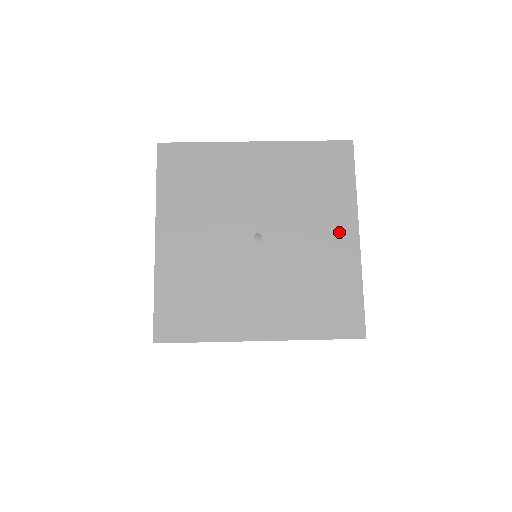
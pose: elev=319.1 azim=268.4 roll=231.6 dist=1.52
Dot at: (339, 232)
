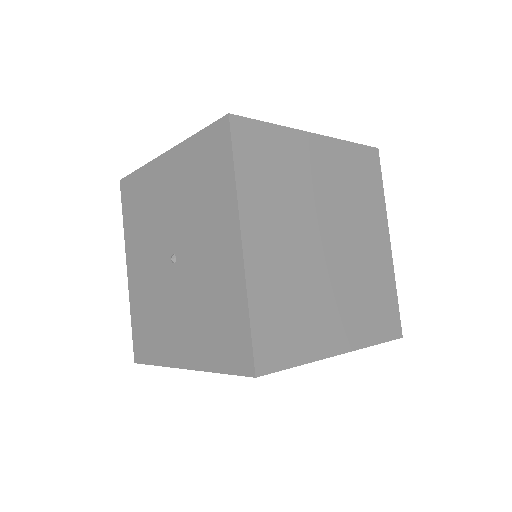
Dot at: (225, 242)
